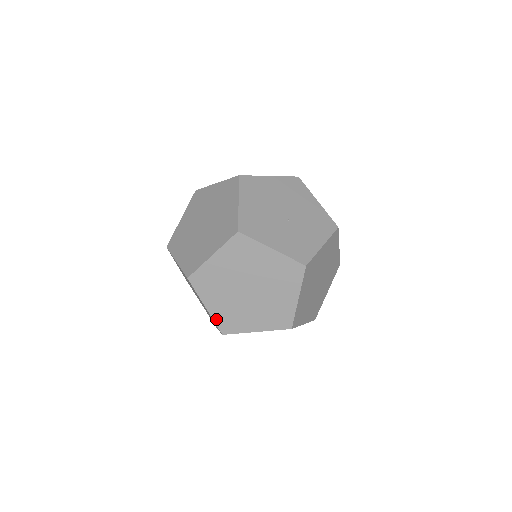
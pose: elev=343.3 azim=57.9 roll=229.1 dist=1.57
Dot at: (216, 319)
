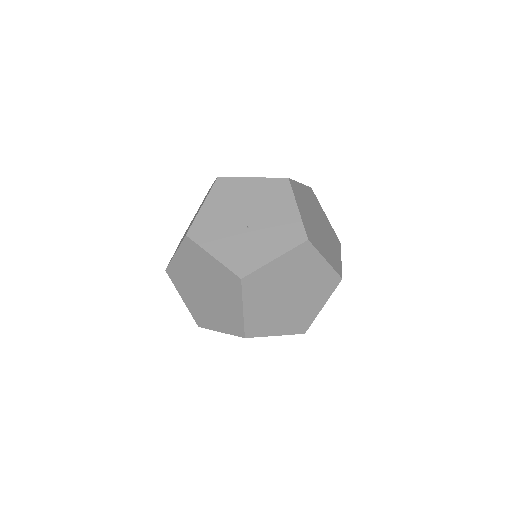
Dot at: (191, 311)
